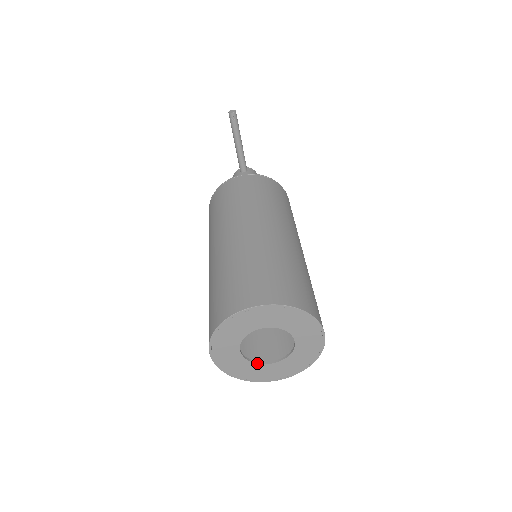
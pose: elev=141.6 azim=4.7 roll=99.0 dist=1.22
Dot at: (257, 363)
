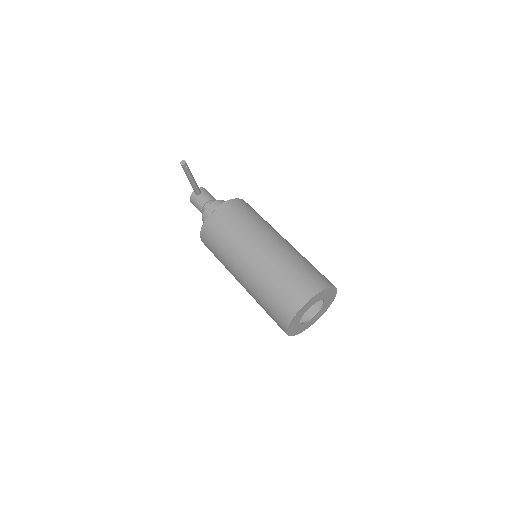
Dot at: (307, 322)
